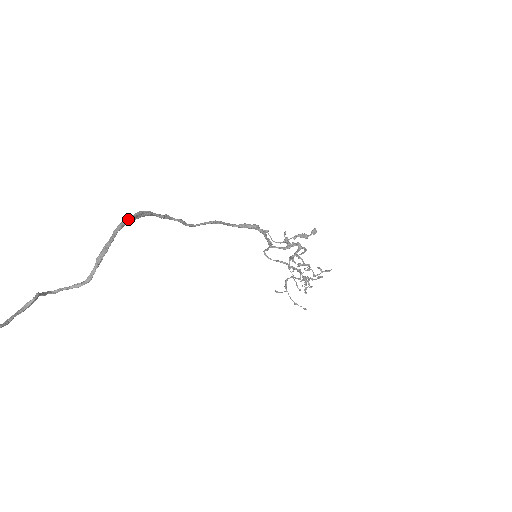
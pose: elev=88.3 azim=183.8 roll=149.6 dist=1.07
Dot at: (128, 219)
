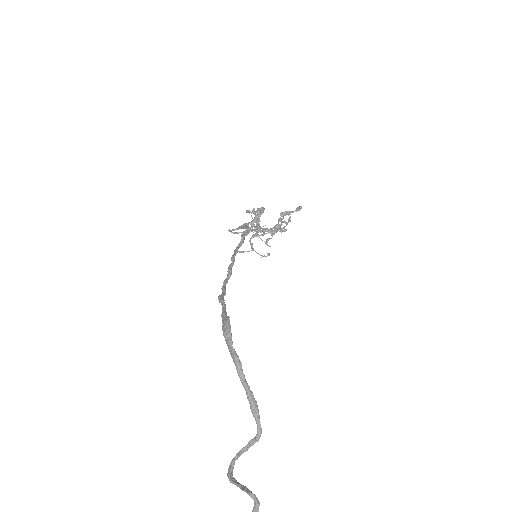
Dot at: (234, 349)
